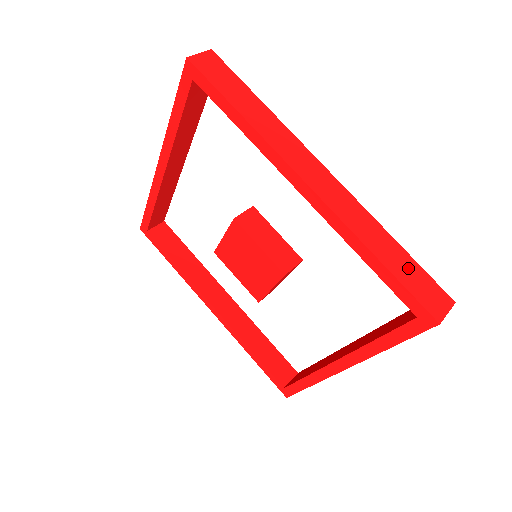
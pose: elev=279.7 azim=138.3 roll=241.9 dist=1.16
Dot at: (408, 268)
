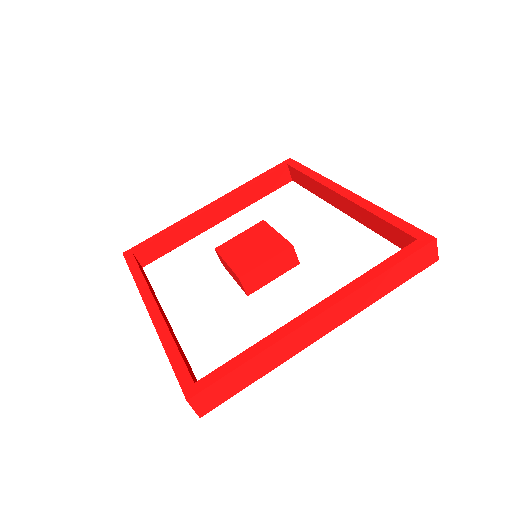
Dot at: occluded
